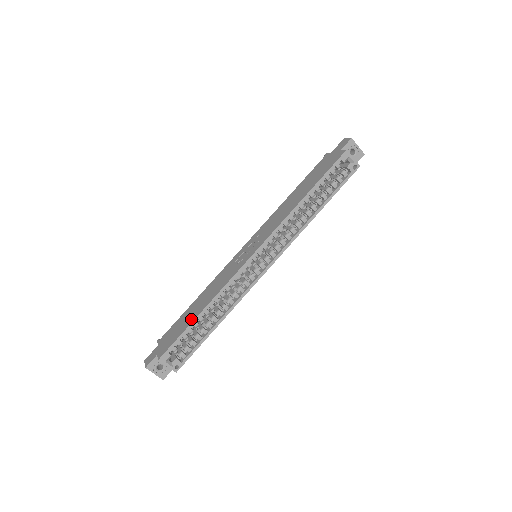
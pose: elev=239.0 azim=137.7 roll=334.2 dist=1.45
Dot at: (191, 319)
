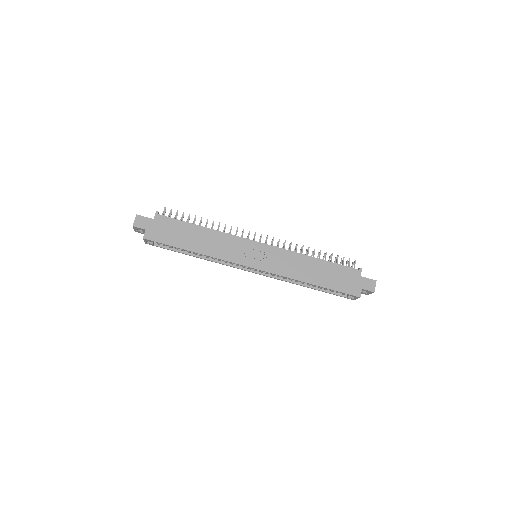
Dot at: (184, 244)
